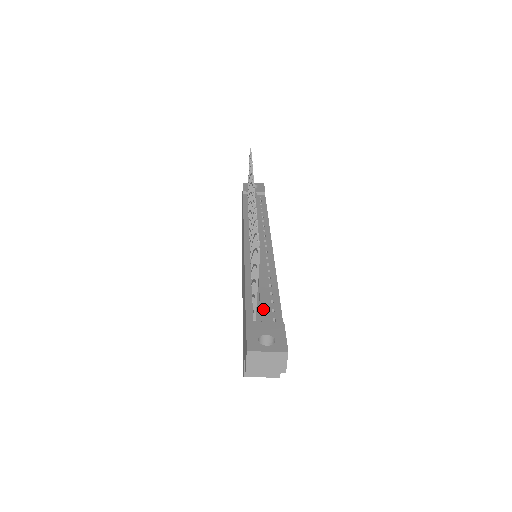
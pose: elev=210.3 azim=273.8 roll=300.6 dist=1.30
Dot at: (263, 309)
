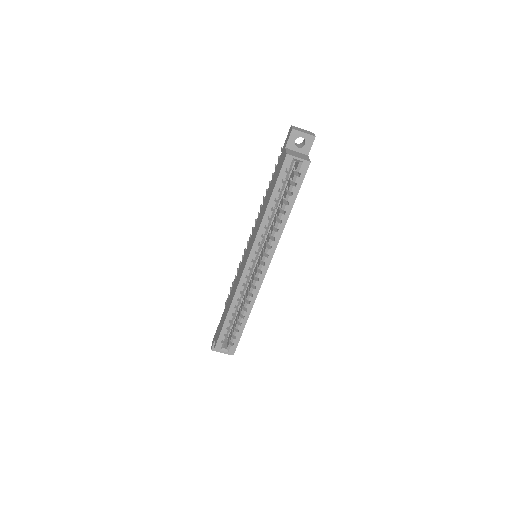
Dot at: occluded
